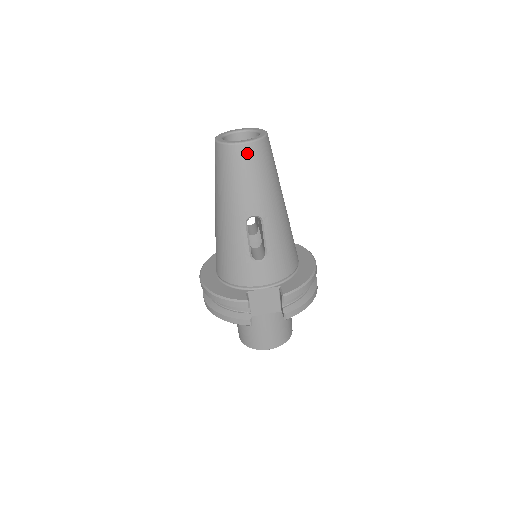
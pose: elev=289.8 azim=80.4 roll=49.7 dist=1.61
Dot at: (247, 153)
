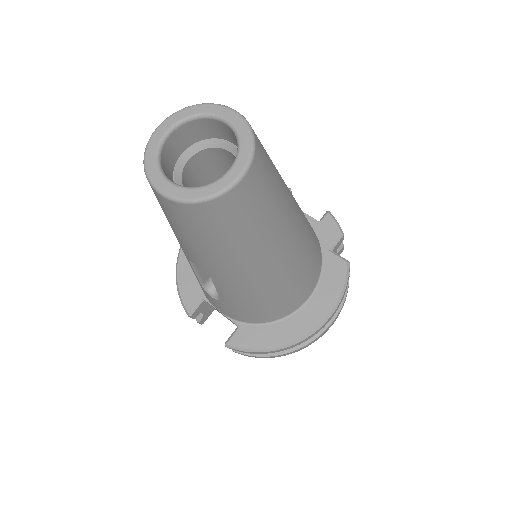
Dot at: (169, 208)
